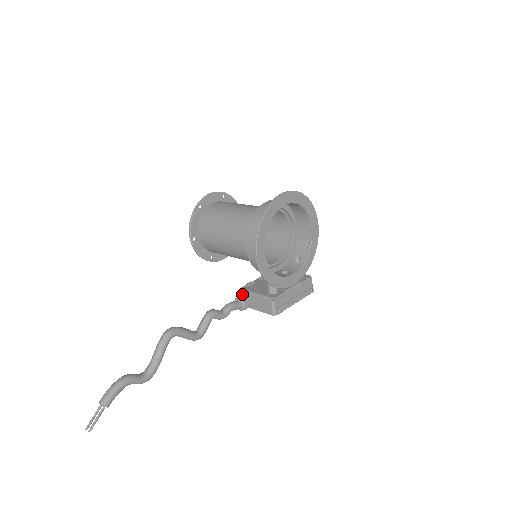
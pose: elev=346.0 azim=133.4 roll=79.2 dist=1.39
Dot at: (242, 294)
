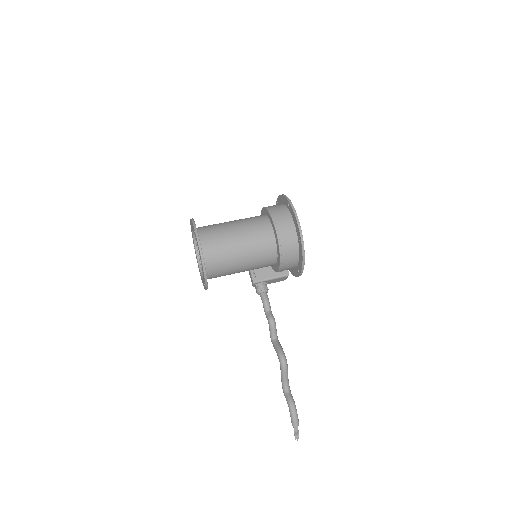
Dot at: (256, 284)
